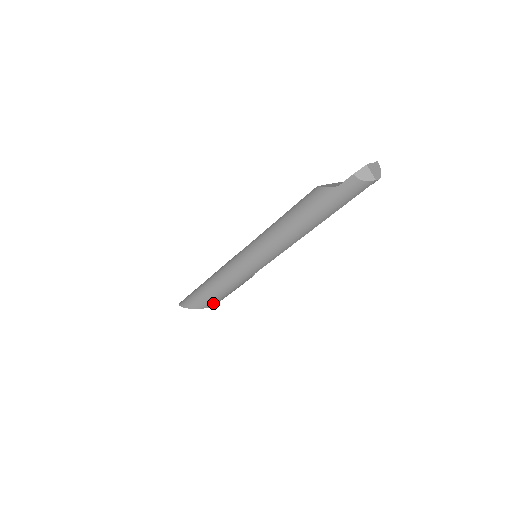
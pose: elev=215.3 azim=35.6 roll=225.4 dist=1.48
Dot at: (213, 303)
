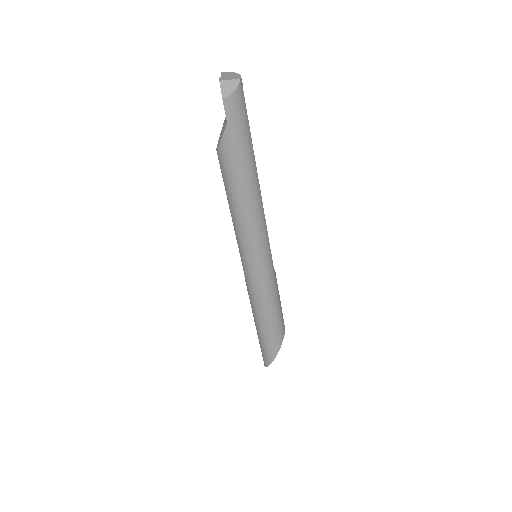
Dot at: (282, 329)
